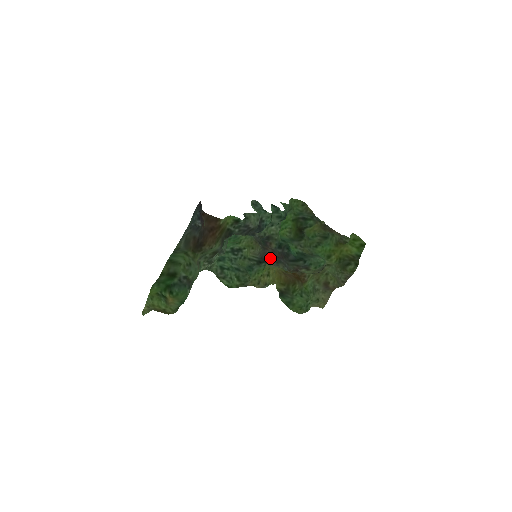
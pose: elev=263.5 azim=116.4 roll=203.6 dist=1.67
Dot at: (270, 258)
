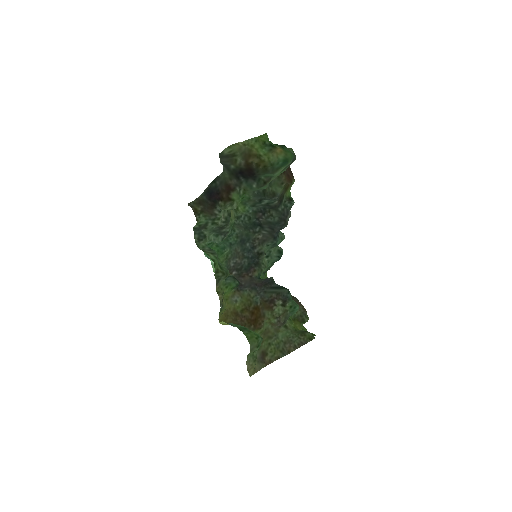
Dot at: (243, 284)
